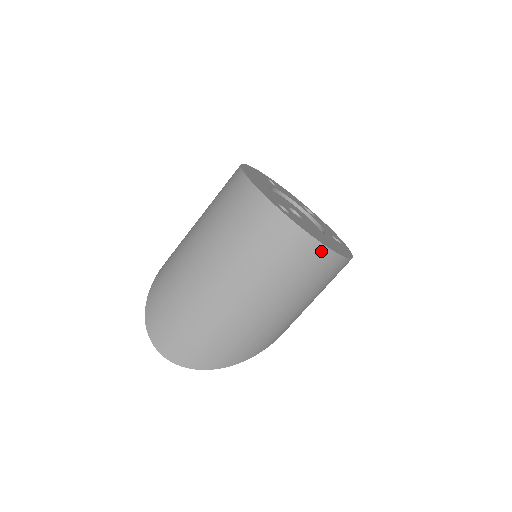
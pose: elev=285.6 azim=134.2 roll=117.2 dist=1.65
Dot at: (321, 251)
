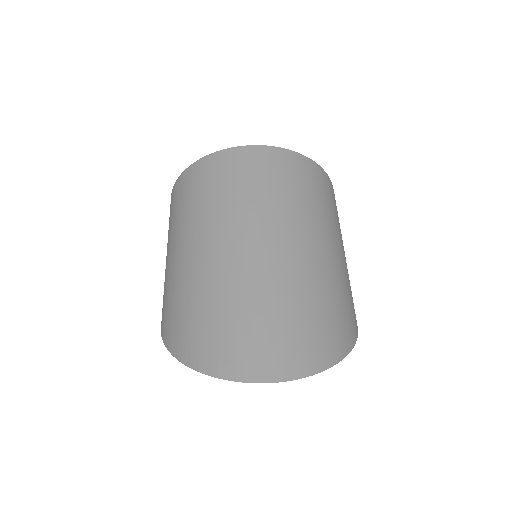
Dot at: (316, 168)
